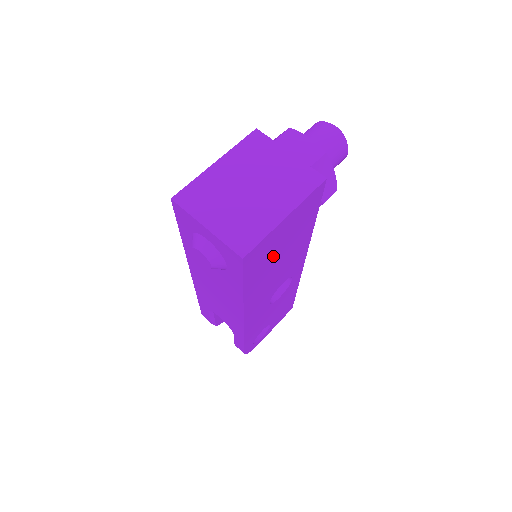
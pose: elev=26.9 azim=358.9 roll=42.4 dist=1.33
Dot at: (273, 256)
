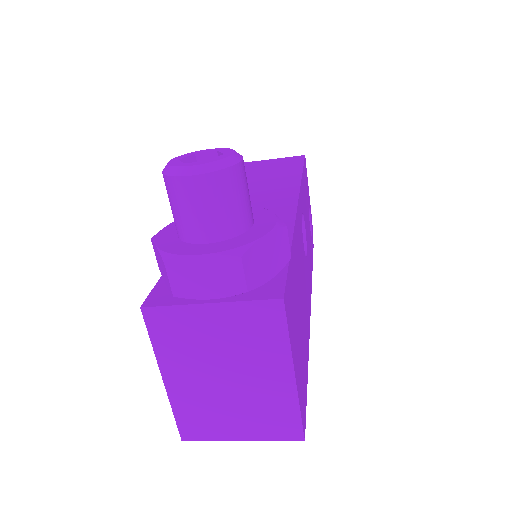
Dot at: (301, 337)
